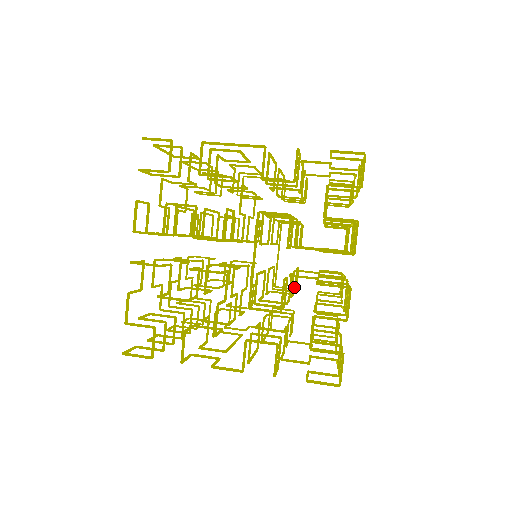
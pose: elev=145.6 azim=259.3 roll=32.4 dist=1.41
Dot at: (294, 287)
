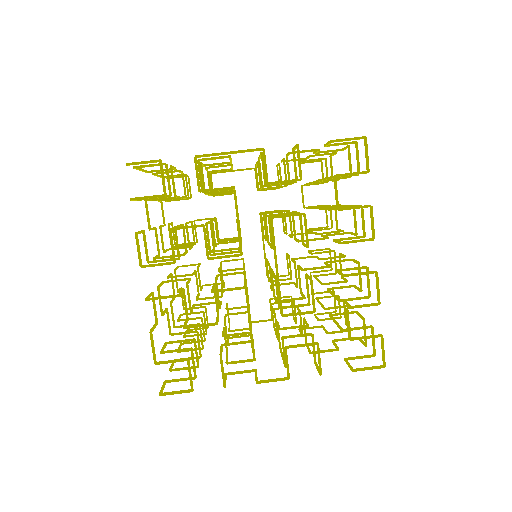
Dot at: (290, 275)
